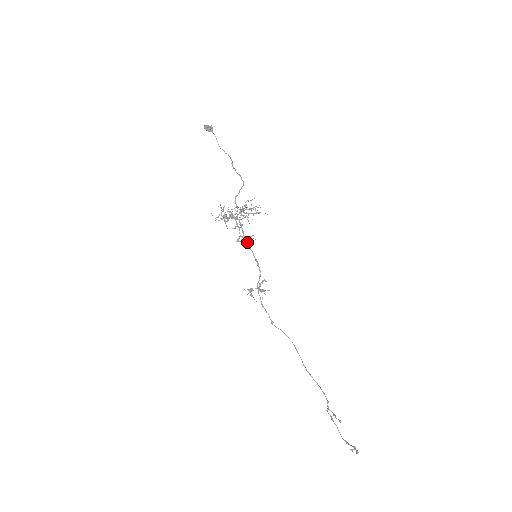
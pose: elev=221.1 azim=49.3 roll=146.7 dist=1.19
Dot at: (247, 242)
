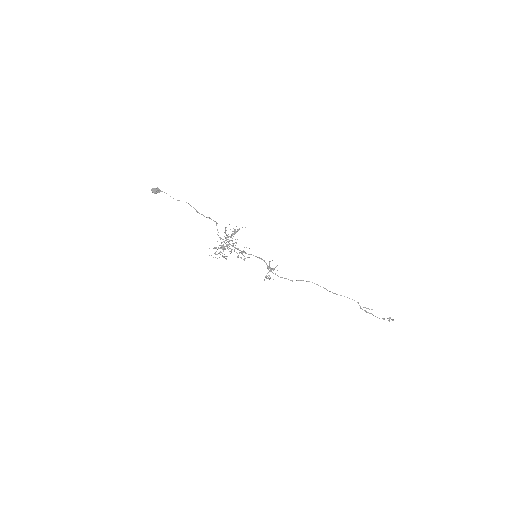
Dot at: occluded
